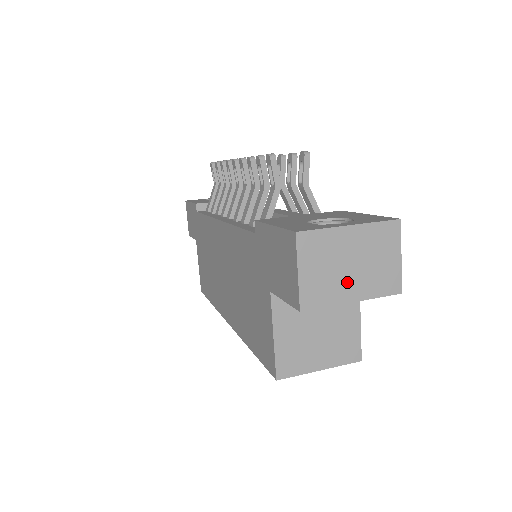
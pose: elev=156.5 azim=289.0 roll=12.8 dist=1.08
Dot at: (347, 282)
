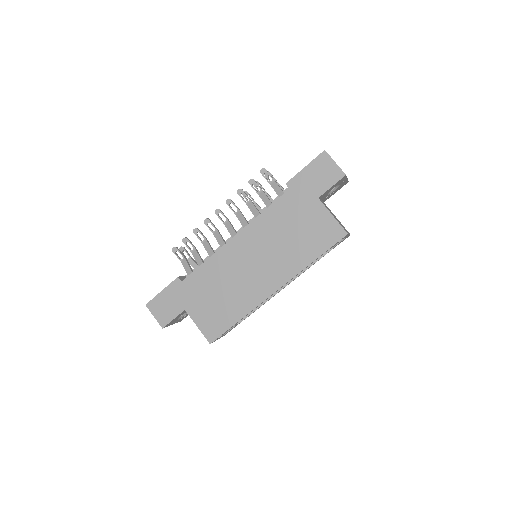
Dot at: occluded
